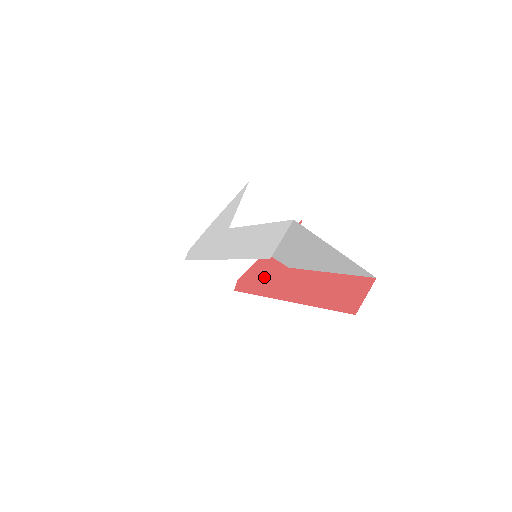
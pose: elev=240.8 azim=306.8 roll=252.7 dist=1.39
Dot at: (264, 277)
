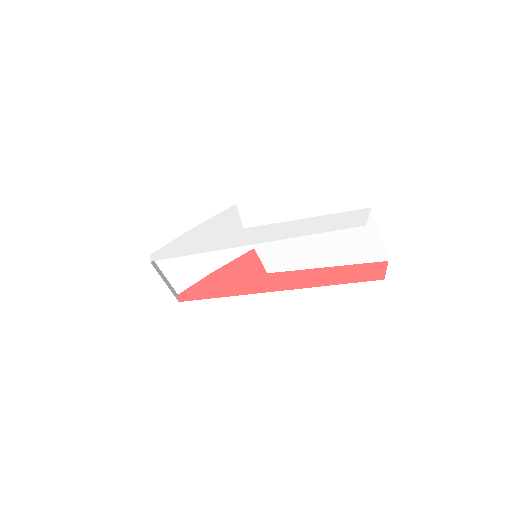
Dot at: (232, 284)
